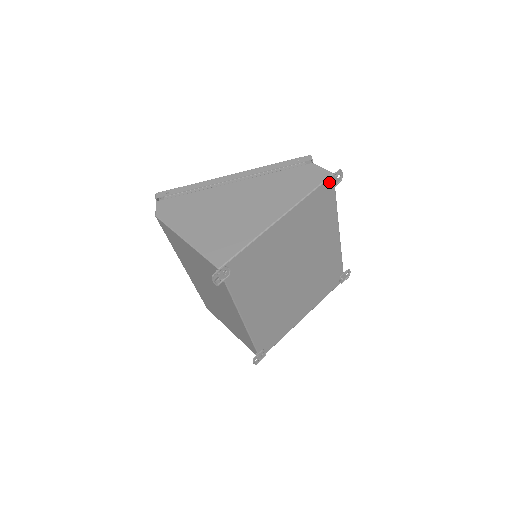
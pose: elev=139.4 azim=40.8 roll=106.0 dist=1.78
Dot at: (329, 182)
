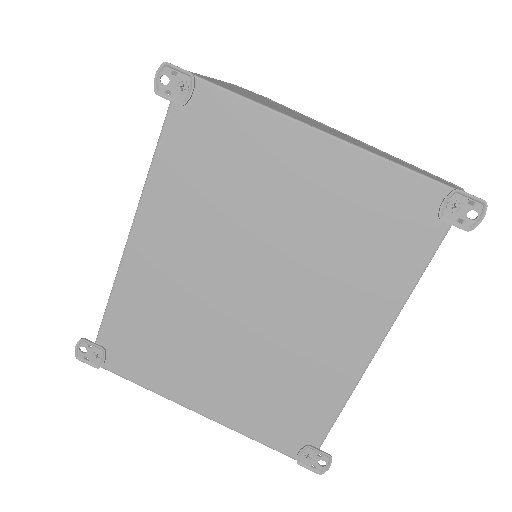
Dot at: (448, 195)
